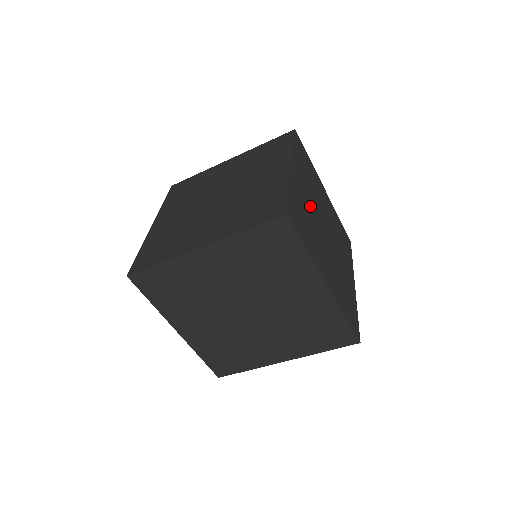
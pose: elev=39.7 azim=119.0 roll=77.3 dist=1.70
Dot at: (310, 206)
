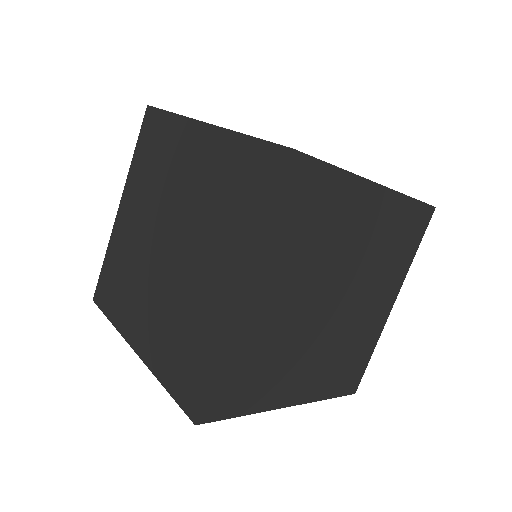
Dot at: occluded
